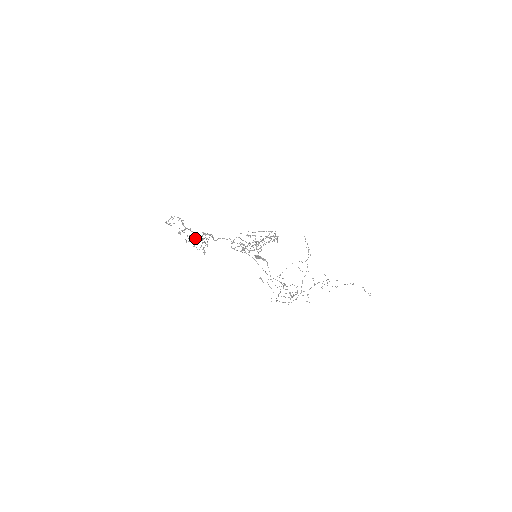
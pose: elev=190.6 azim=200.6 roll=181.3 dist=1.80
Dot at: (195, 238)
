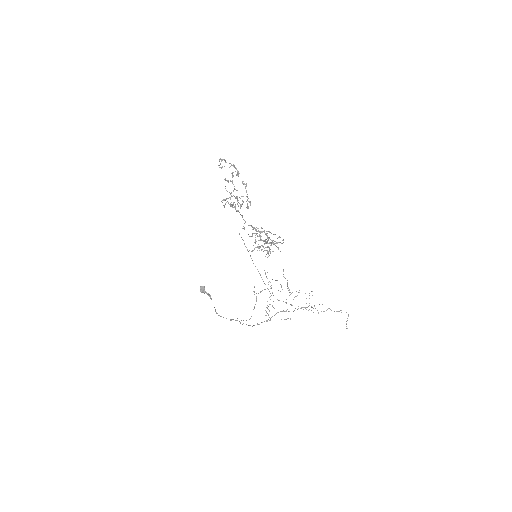
Dot at: occluded
